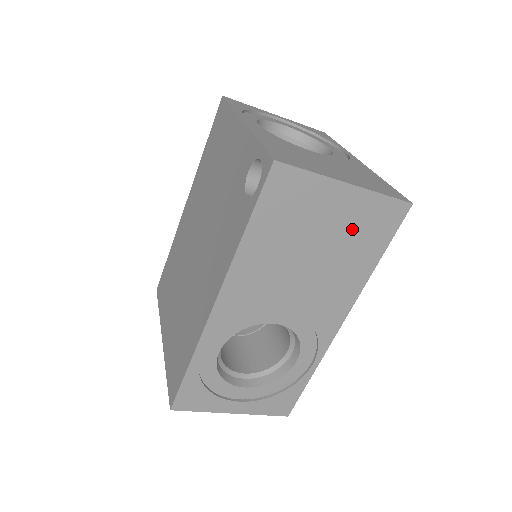
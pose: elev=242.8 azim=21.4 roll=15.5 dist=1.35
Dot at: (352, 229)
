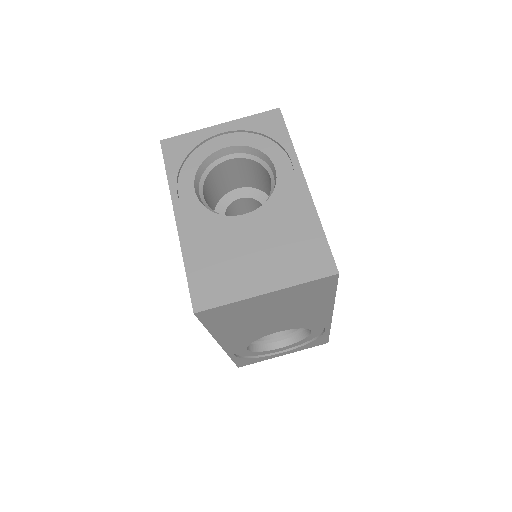
Dot at: (293, 299)
